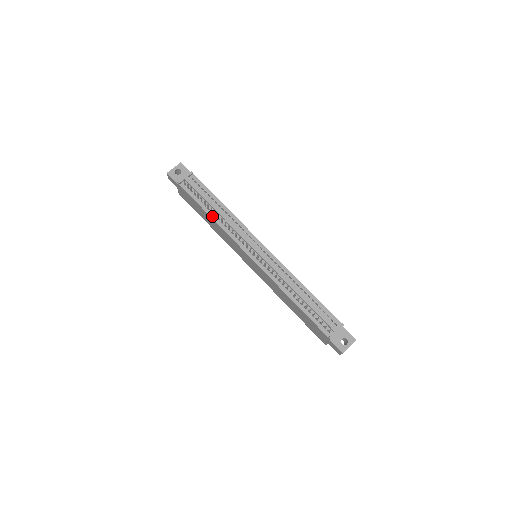
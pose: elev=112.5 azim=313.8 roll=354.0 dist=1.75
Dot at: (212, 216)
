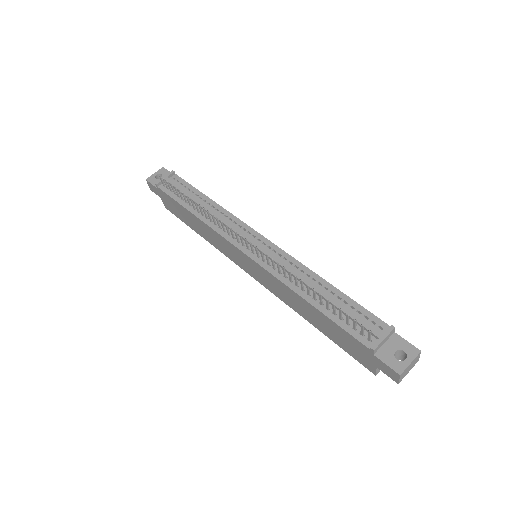
Dot at: (195, 213)
